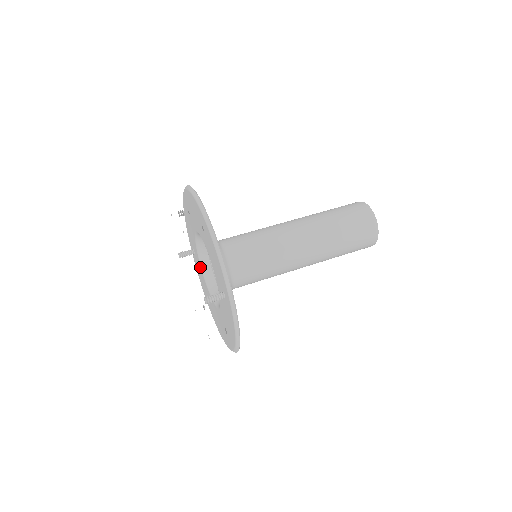
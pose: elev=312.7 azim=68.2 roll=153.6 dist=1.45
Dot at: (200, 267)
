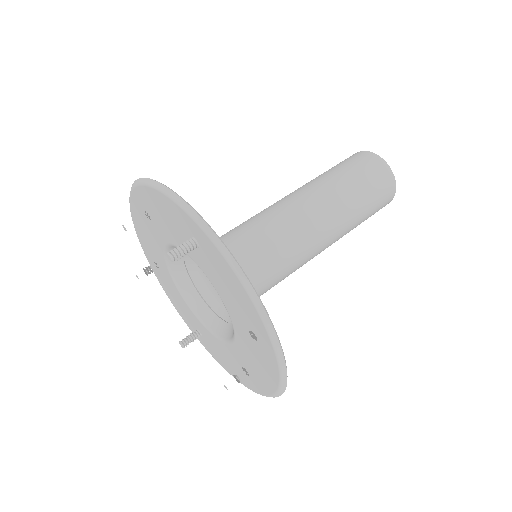
Dot at: (207, 332)
